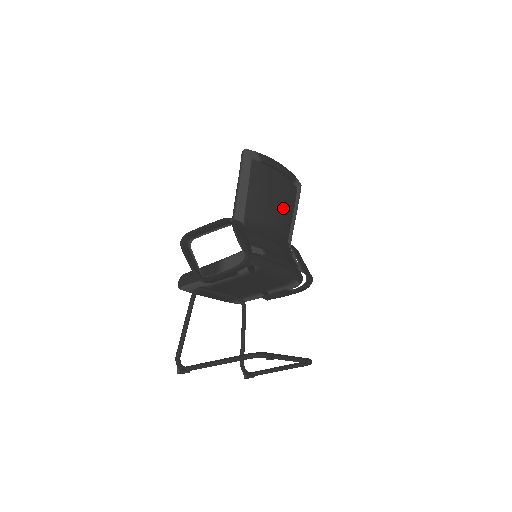
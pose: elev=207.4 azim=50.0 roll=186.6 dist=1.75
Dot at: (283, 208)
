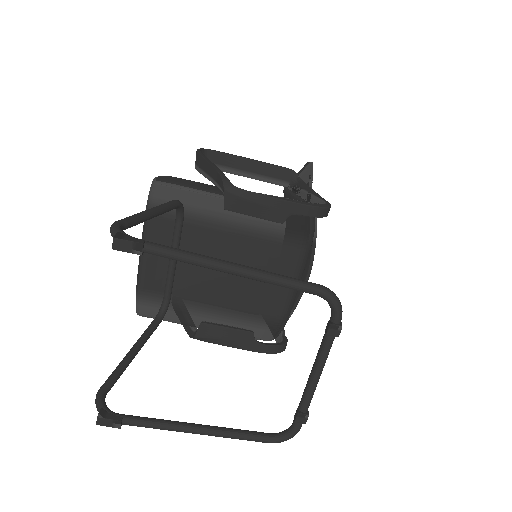
Dot at: occluded
